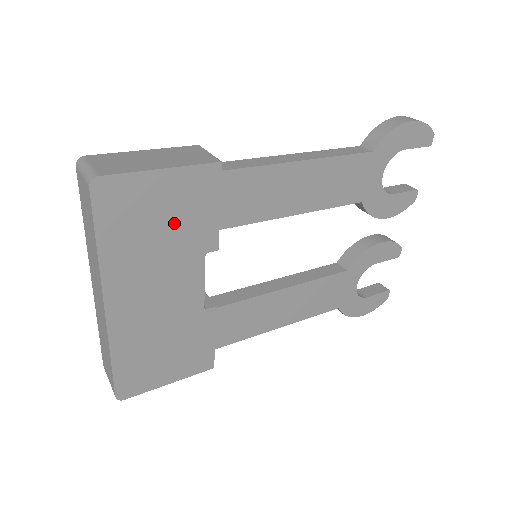
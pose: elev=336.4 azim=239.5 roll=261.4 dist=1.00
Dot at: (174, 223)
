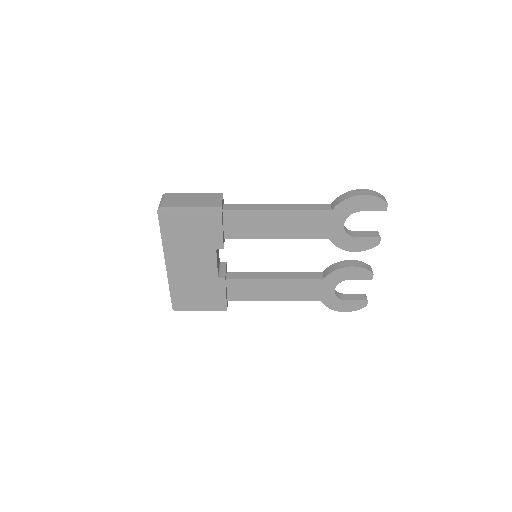
Dot at: (198, 232)
